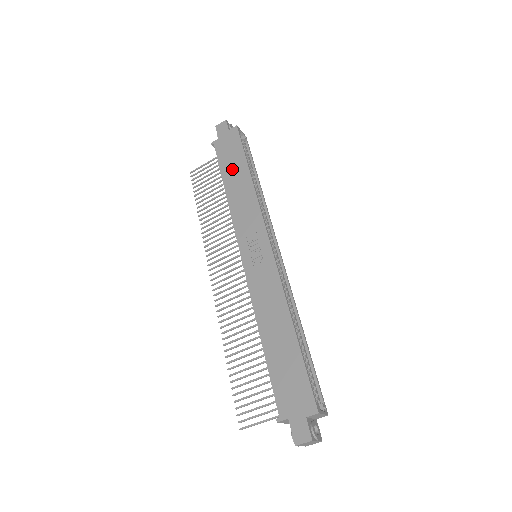
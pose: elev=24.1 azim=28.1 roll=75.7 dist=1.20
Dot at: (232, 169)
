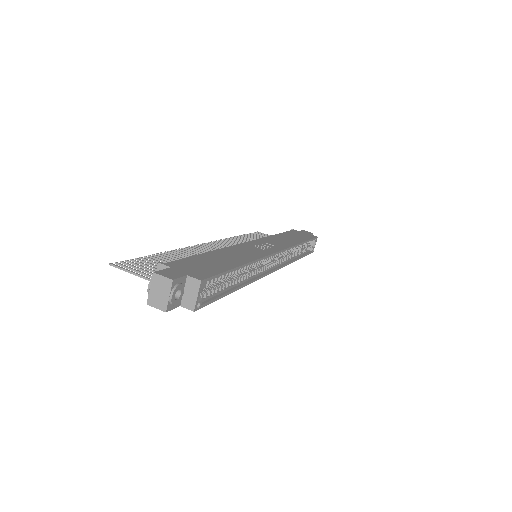
Dot at: (293, 236)
